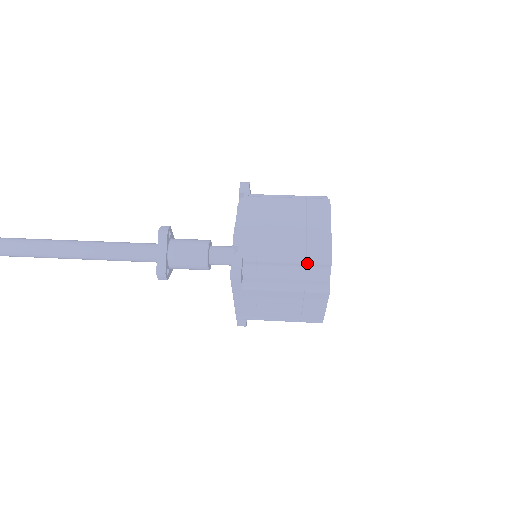
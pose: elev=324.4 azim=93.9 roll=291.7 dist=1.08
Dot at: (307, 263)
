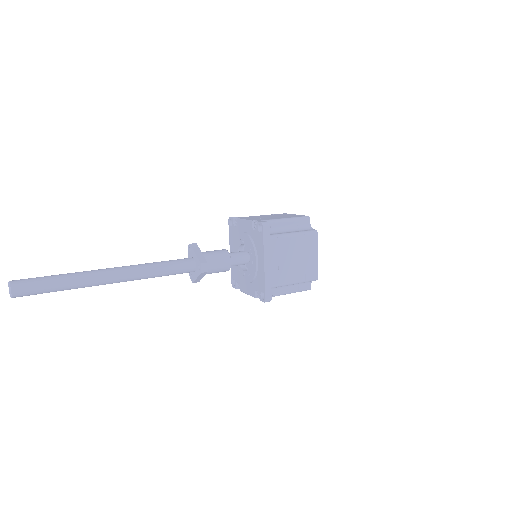
Dot at: (297, 220)
